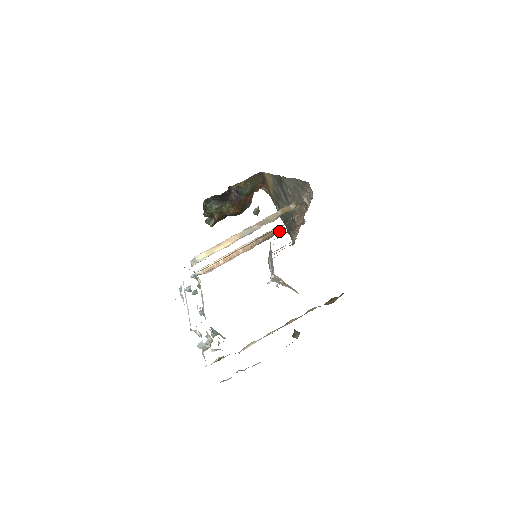
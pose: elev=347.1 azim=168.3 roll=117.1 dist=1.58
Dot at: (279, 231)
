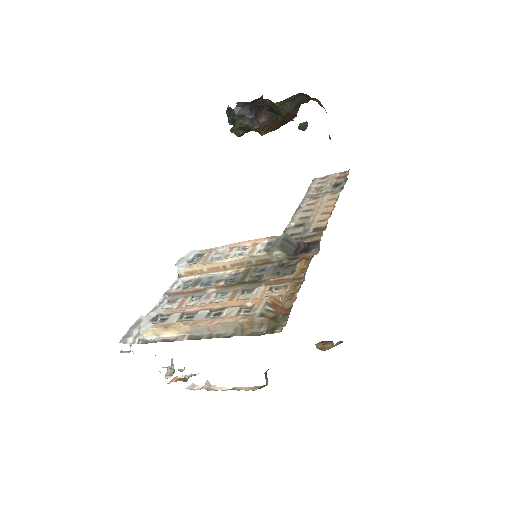
Dot at: (278, 260)
